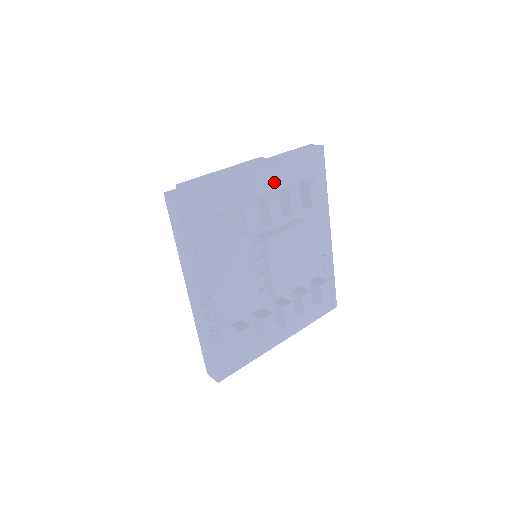
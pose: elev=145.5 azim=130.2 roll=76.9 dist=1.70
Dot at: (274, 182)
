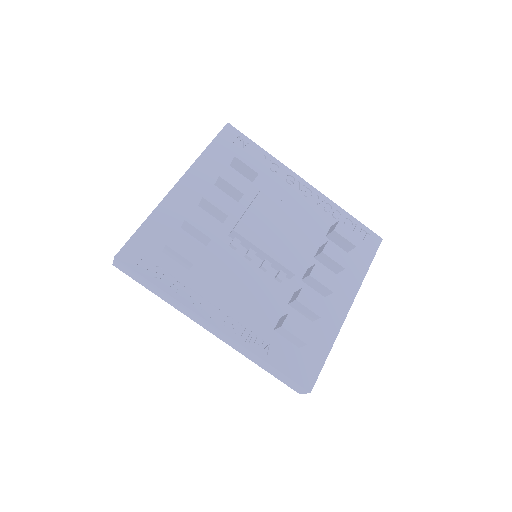
Dot at: (205, 182)
